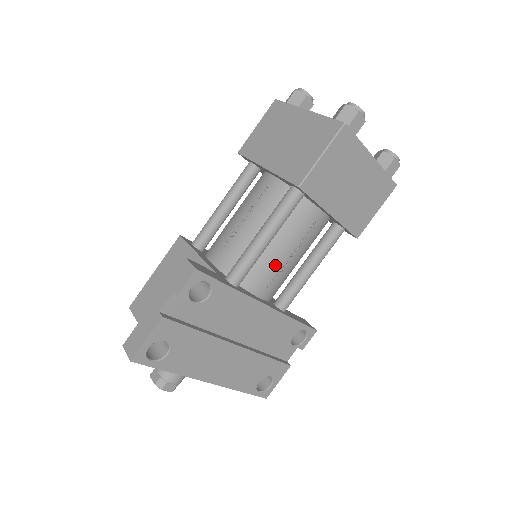
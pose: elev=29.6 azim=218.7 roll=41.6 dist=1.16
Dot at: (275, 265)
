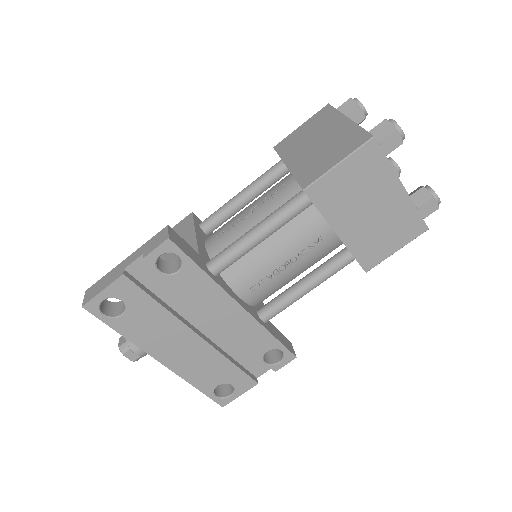
Dot at: (264, 268)
